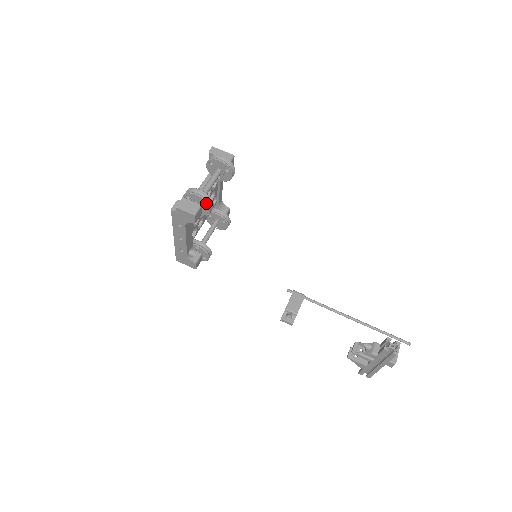
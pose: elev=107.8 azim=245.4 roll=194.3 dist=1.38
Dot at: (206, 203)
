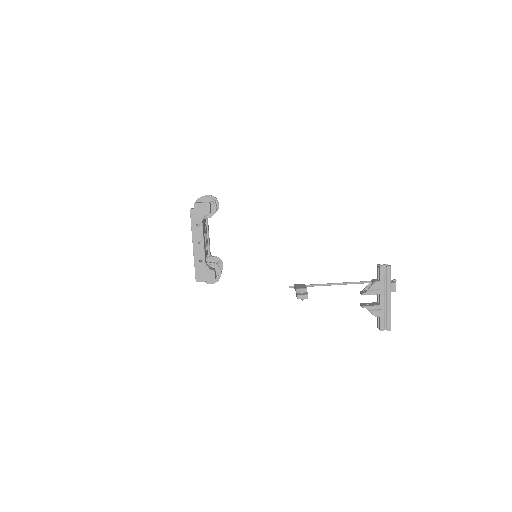
Dot at: (213, 200)
